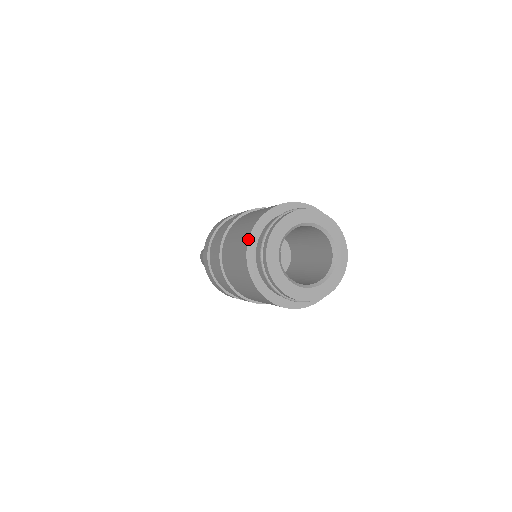
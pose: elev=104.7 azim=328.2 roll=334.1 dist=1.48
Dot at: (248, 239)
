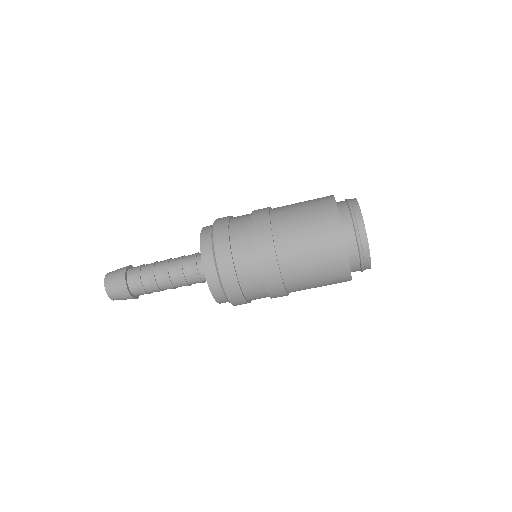
Dot at: occluded
